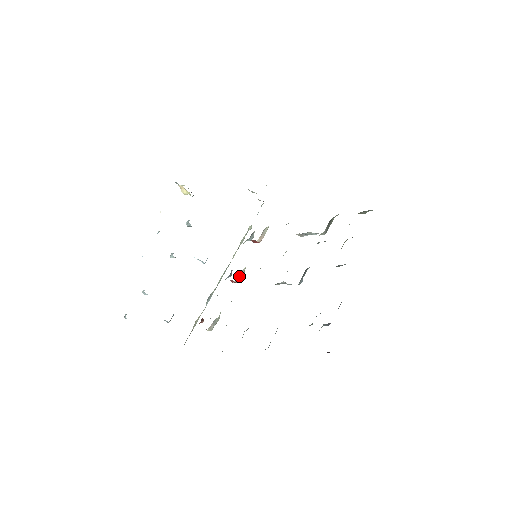
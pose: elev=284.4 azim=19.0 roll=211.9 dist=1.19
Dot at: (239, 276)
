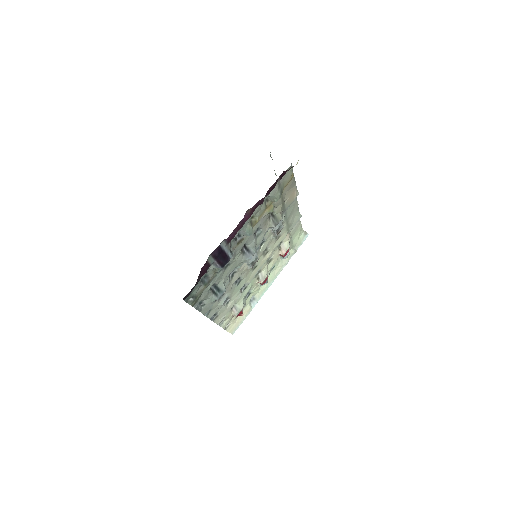
Dot at: (260, 277)
